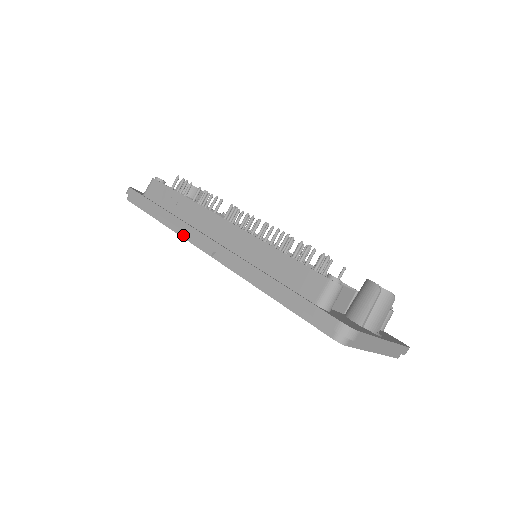
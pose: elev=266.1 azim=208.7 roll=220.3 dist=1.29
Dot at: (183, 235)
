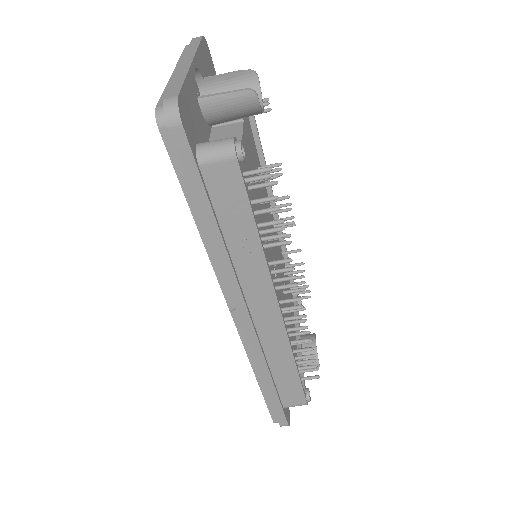
Dot at: (220, 279)
